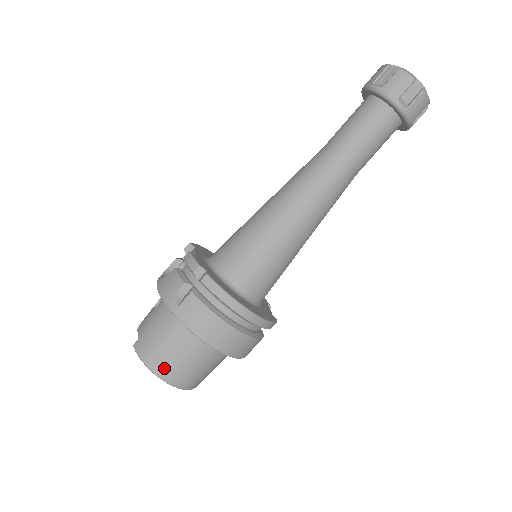
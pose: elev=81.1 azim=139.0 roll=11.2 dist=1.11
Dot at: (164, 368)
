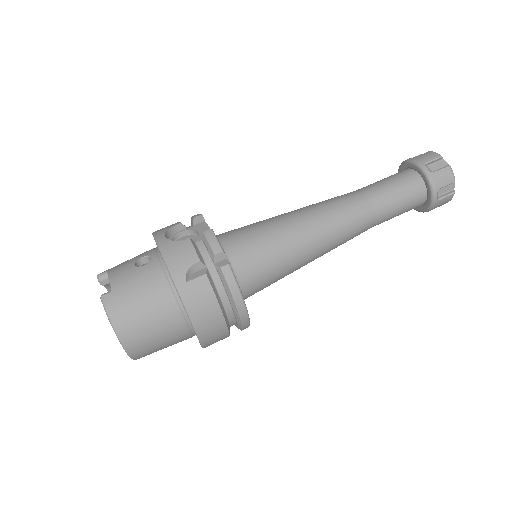
Dot at: (132, 334)
